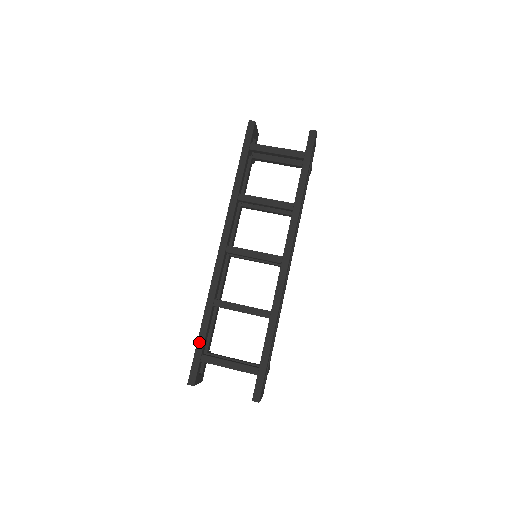
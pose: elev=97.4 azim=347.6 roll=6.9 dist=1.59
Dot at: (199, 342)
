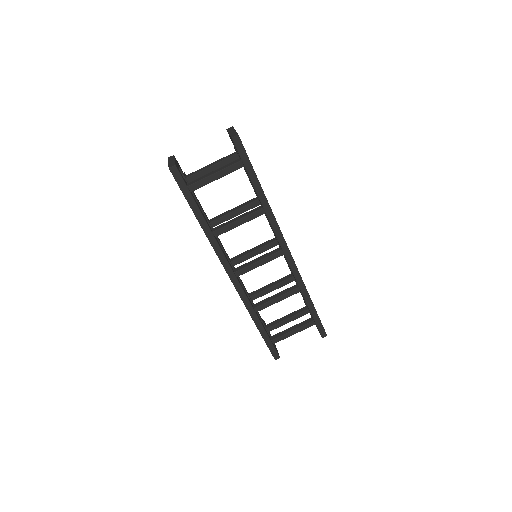
Dot at: (264, 337)
